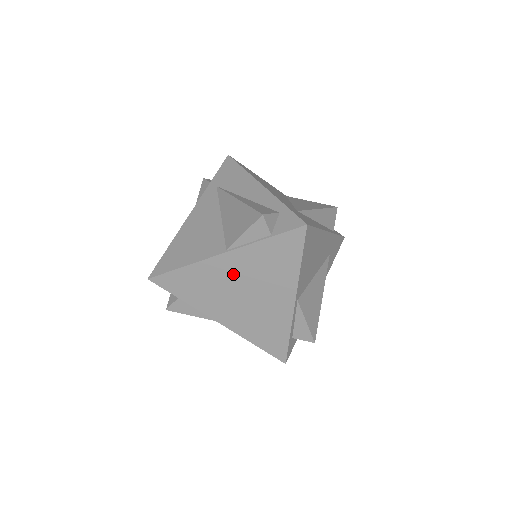
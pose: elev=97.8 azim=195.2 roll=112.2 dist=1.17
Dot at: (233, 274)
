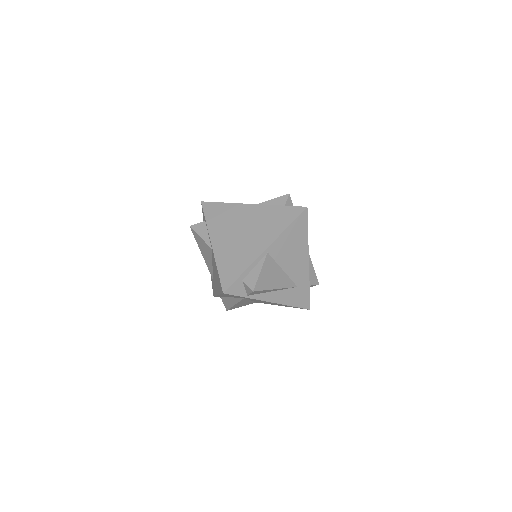
Dot at: (247, 217)
